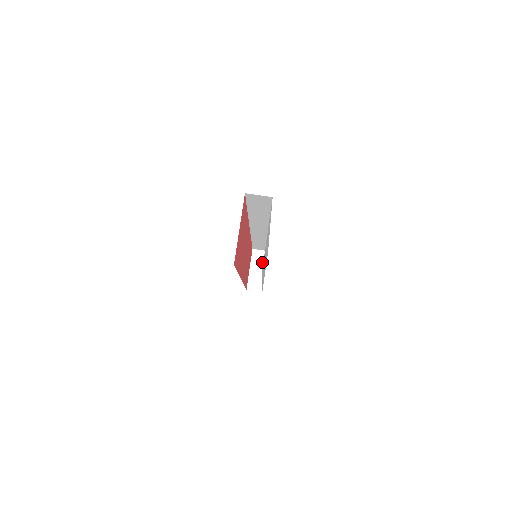
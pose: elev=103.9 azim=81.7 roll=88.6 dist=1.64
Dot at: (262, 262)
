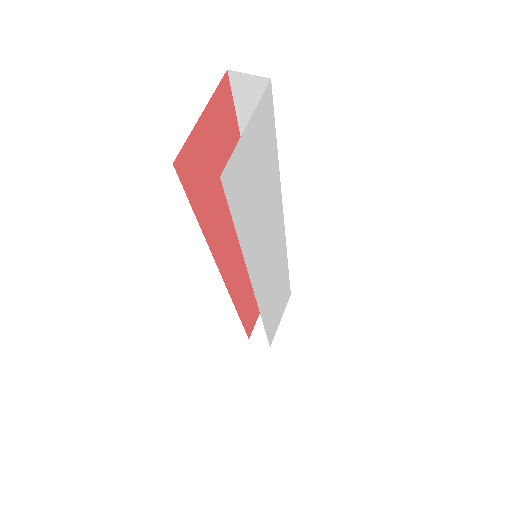
Dot at: occluded
